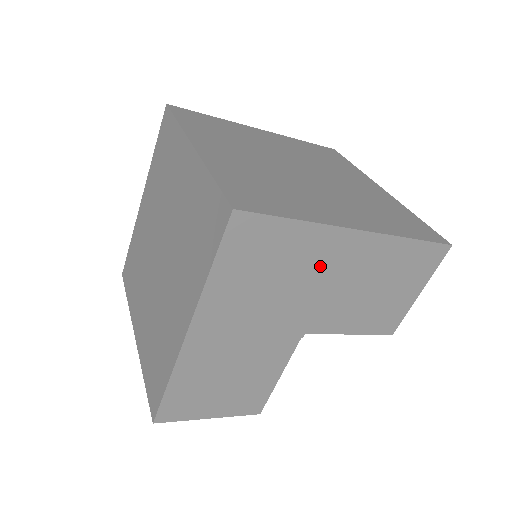
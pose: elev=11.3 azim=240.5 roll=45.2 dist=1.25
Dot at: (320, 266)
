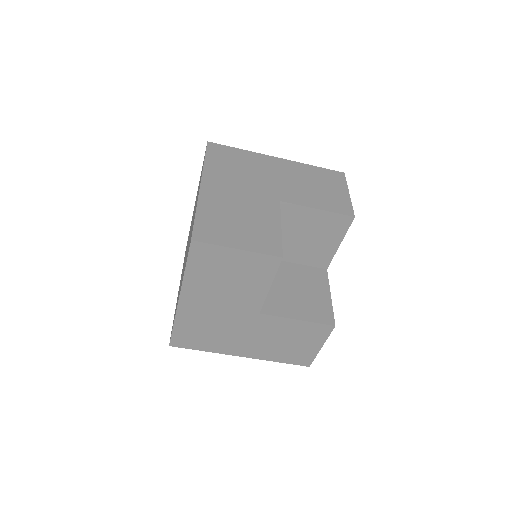
Dot at: (266, 168)
